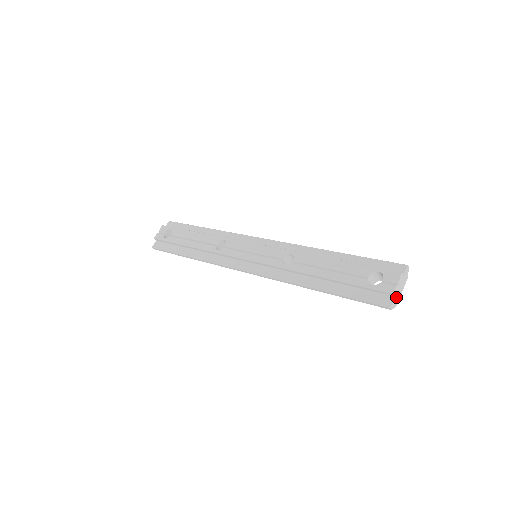
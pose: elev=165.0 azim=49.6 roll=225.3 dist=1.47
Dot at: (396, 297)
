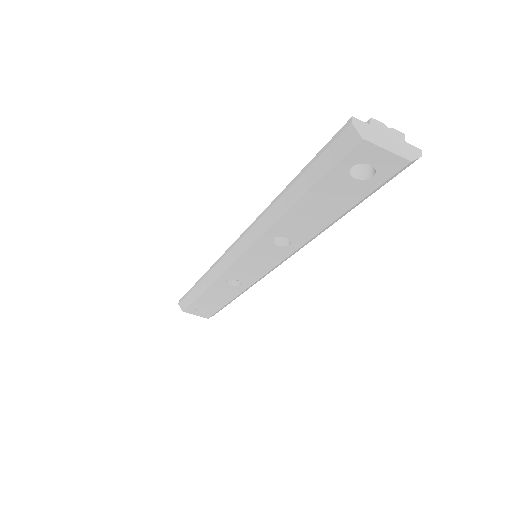
Dot at: (372, 132)
